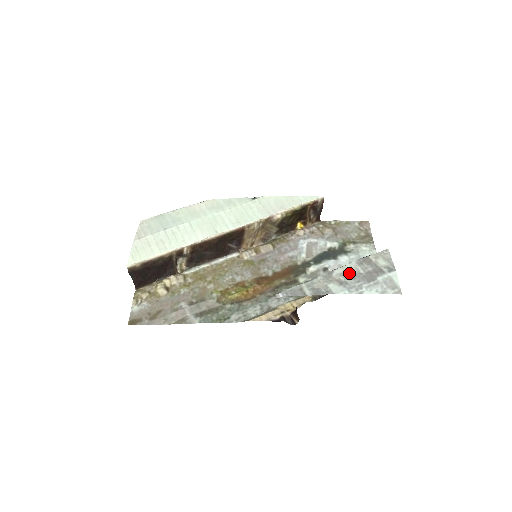
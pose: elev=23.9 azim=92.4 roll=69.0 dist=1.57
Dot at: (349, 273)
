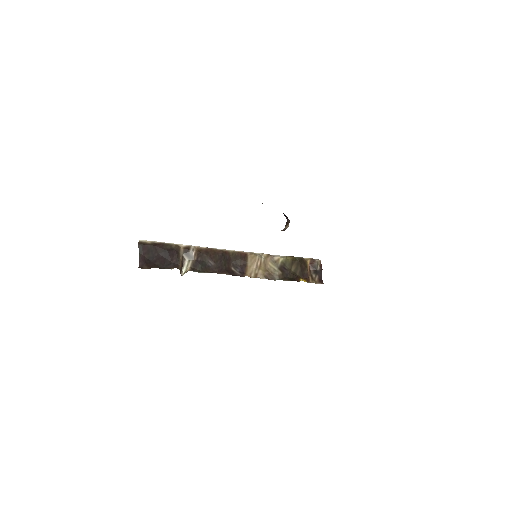
Dot at: occluded
